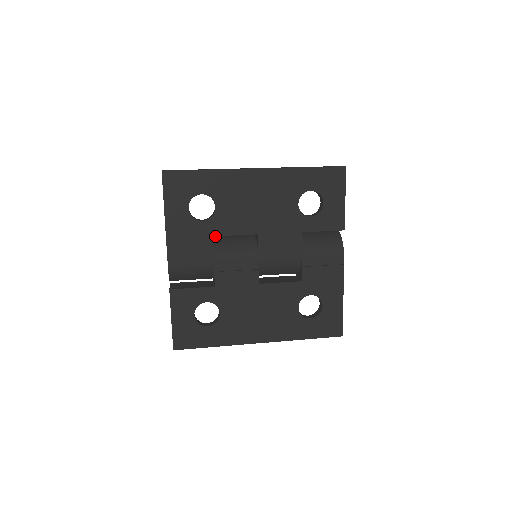
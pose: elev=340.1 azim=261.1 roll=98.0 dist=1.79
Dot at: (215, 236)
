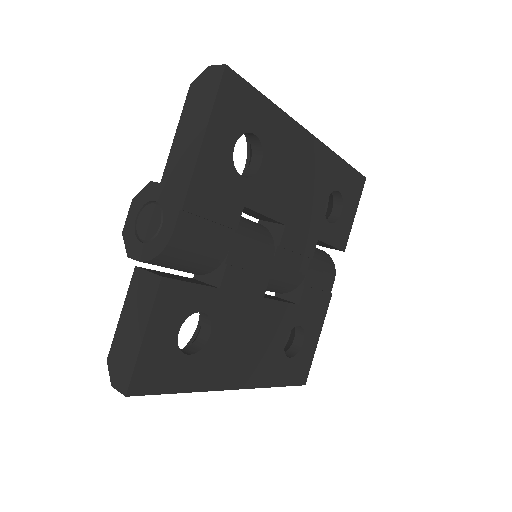
Dot at: occluded
